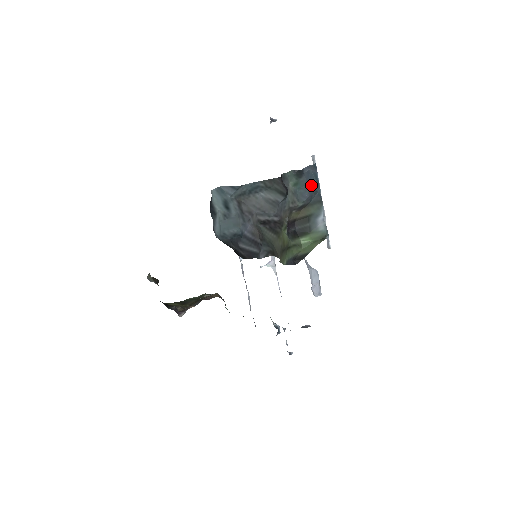
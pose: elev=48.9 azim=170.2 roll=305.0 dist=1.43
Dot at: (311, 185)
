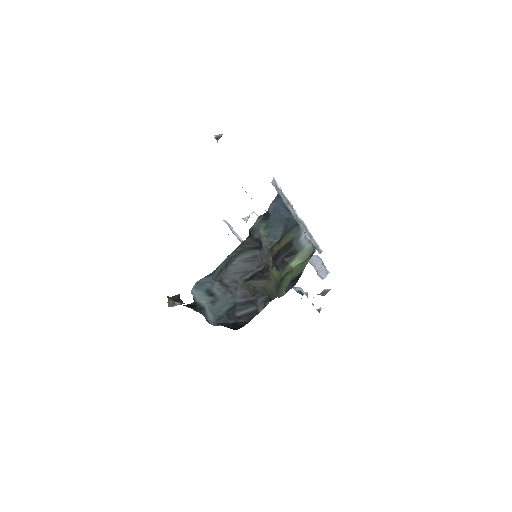
Dot at: (282, 217)
